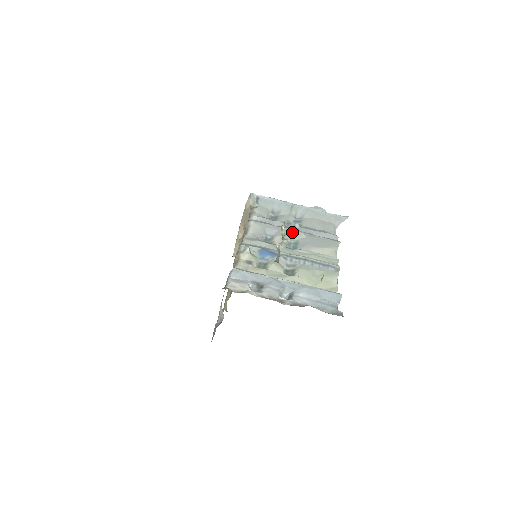
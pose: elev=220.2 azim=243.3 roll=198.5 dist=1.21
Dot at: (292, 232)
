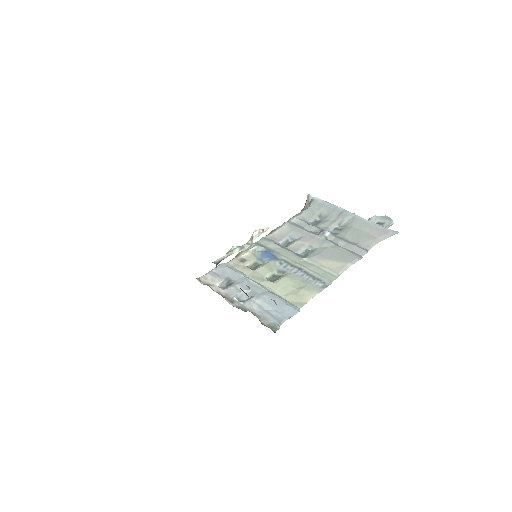
Dot at: (317, 239)
